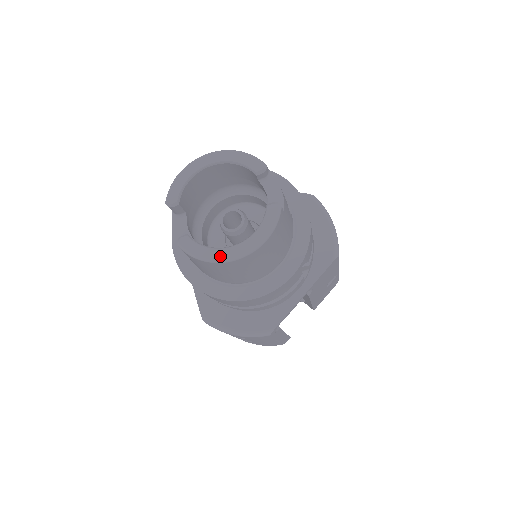
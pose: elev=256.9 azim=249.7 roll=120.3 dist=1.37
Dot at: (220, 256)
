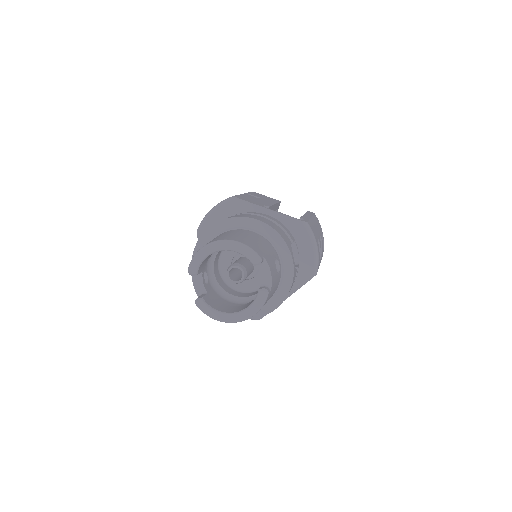
Dot at: (224, 319)
